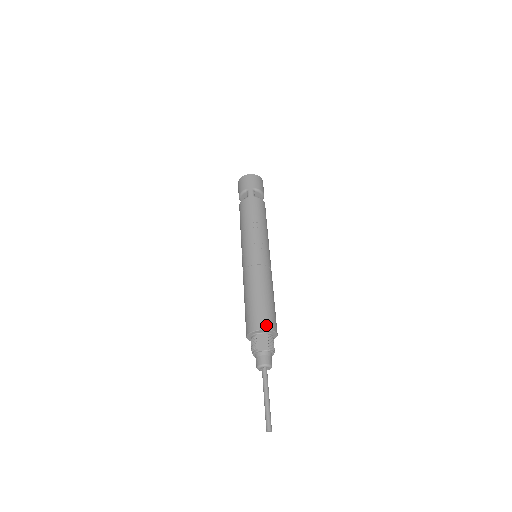
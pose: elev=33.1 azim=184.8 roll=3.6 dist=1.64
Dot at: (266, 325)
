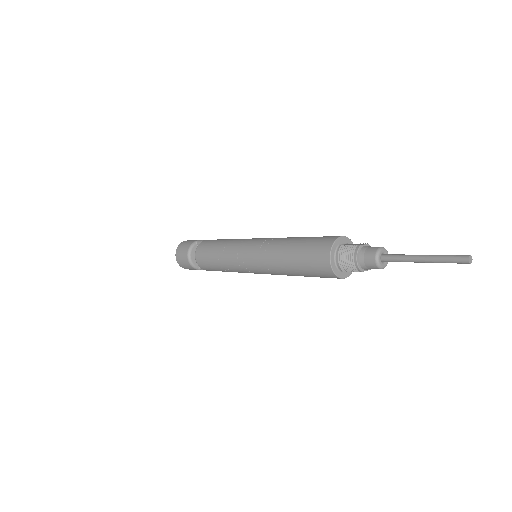
Dot at: occluded
